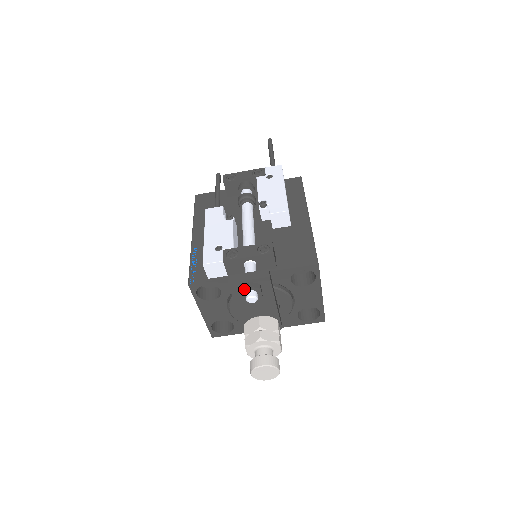
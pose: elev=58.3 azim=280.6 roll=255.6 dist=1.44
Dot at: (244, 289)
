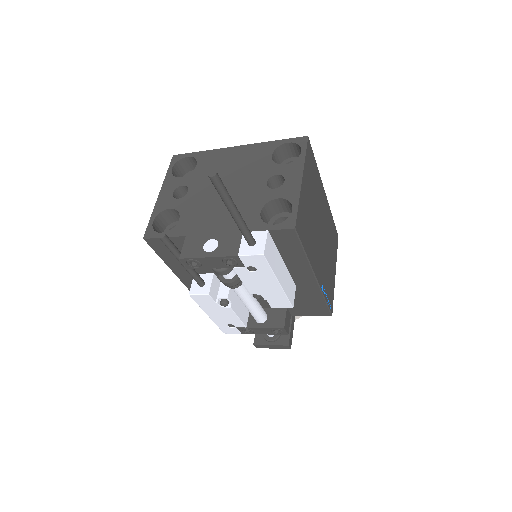
Dot at: occluded
